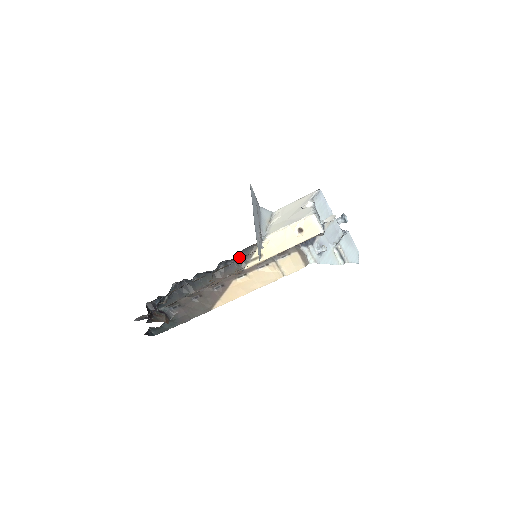
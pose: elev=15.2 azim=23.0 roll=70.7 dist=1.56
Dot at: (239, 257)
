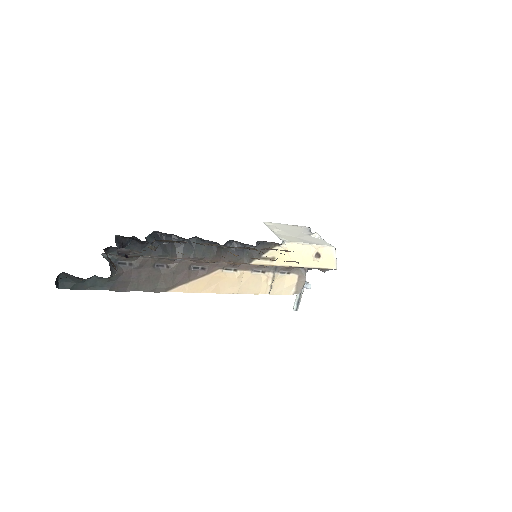
Dot at: (251, 246)
